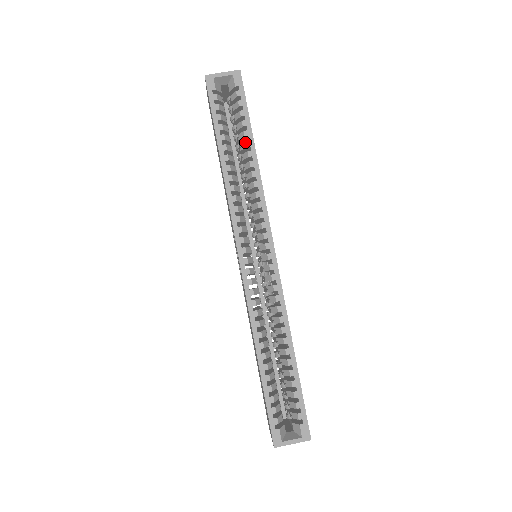
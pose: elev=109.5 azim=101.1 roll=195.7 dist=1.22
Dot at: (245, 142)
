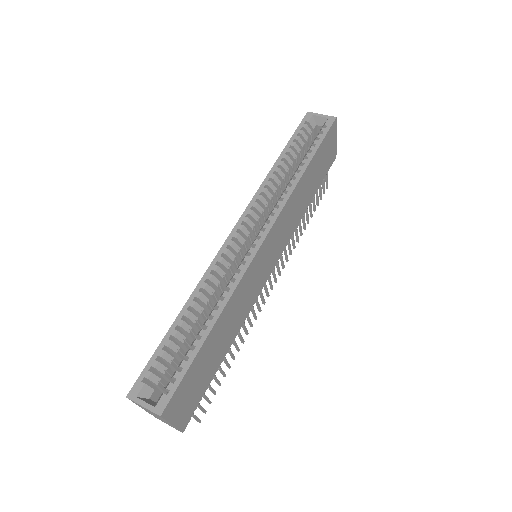
Dot at: (303, 160)
